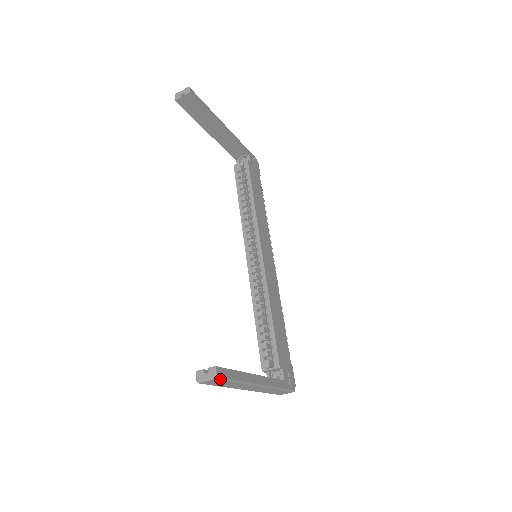
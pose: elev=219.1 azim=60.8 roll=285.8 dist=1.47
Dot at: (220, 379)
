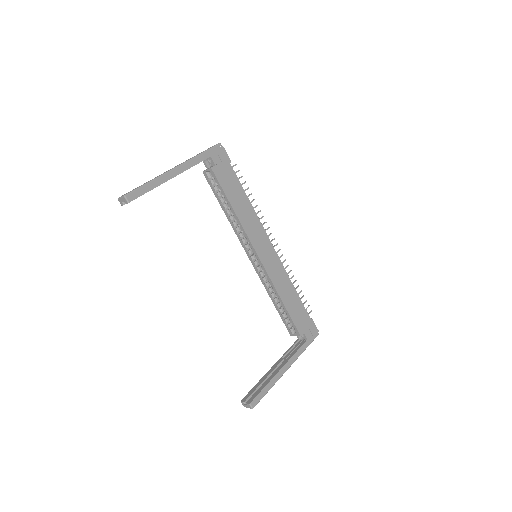
Dot at: occluded
